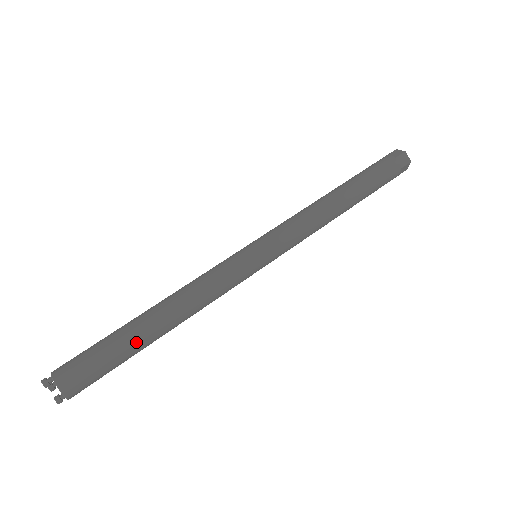
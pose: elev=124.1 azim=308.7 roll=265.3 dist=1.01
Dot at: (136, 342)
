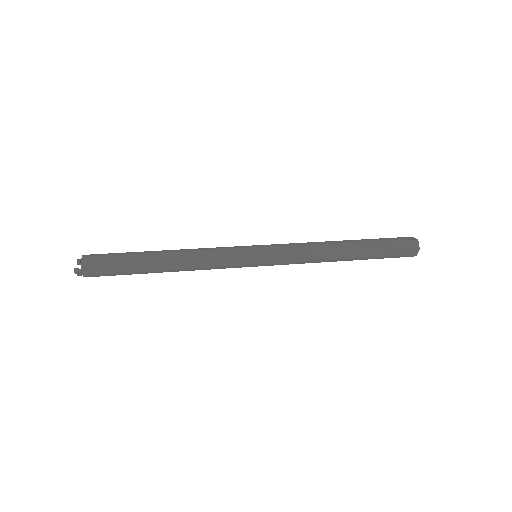
Dot at: (142, 253)
